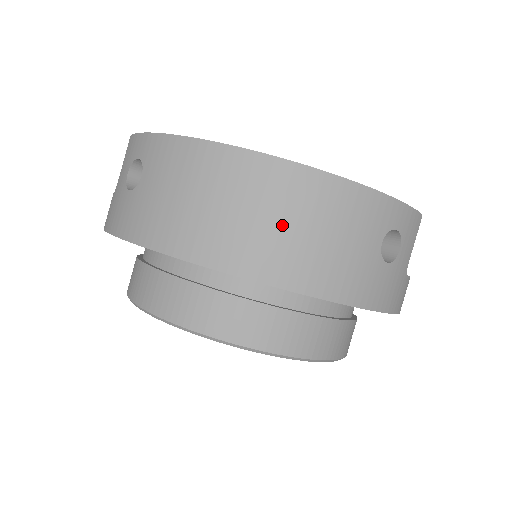
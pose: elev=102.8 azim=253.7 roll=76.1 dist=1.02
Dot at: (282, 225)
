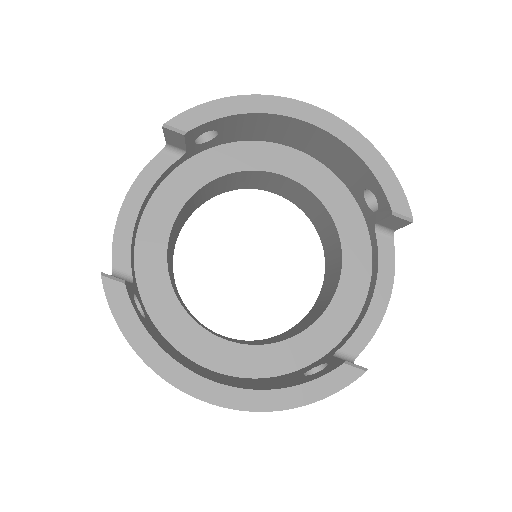
Dot at: occluded
